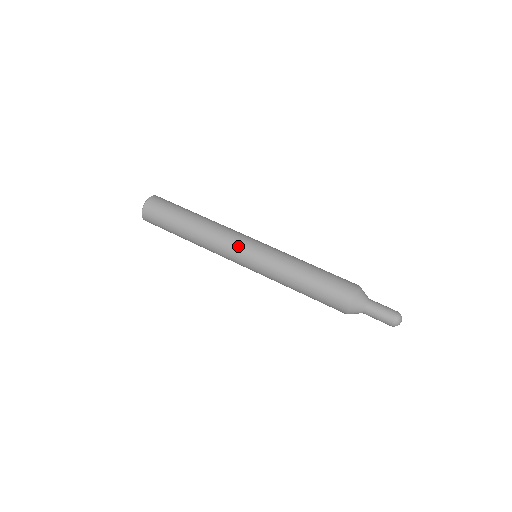
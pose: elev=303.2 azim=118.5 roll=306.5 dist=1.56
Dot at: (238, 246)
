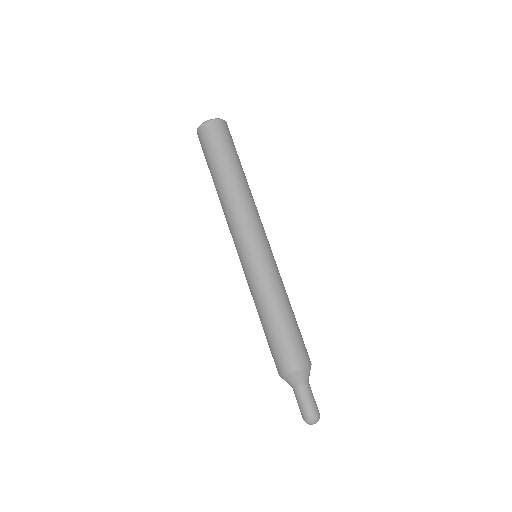
Dot at: (249, 235)
